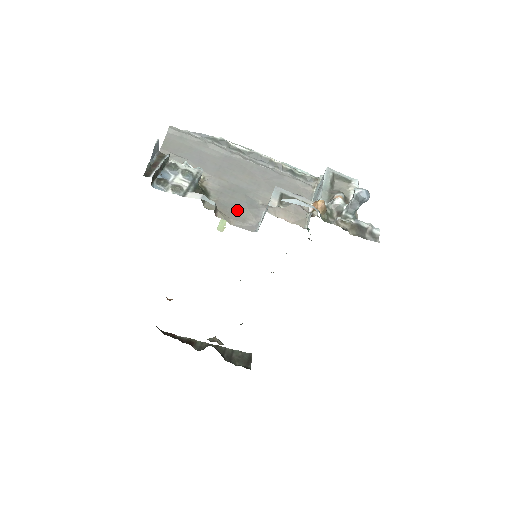
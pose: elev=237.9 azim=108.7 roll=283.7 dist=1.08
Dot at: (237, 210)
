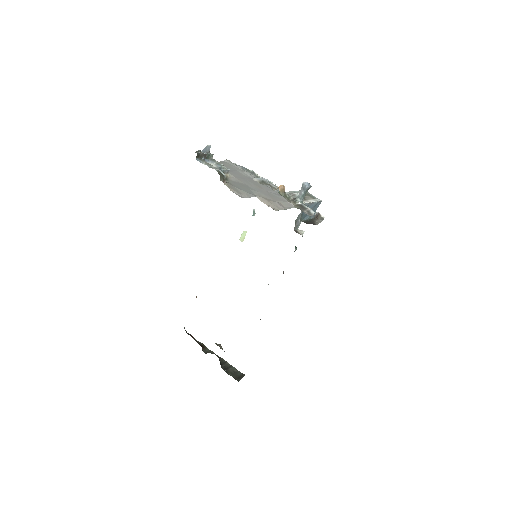
Dot at: (239, 189)
